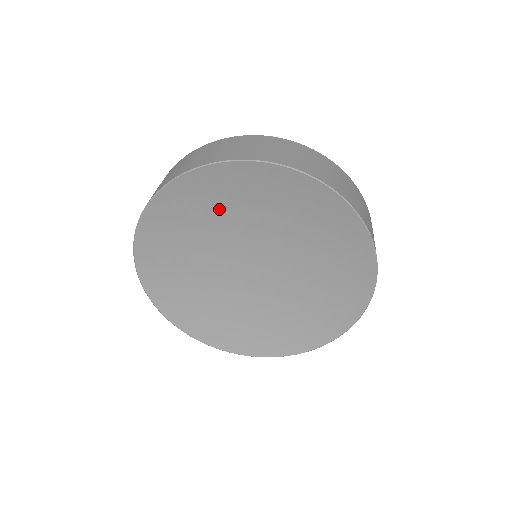
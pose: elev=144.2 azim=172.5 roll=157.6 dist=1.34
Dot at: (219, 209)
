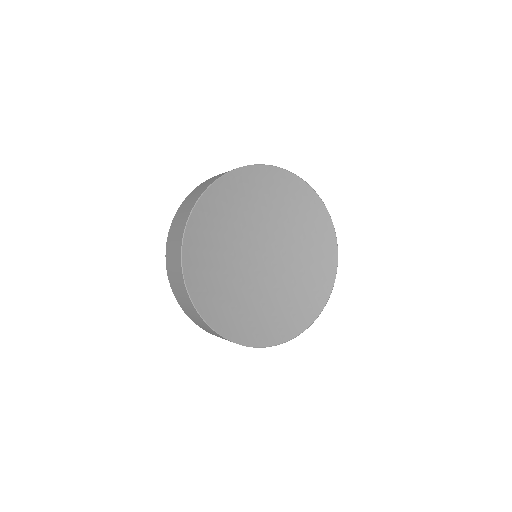
Dot at: (245, 205)
